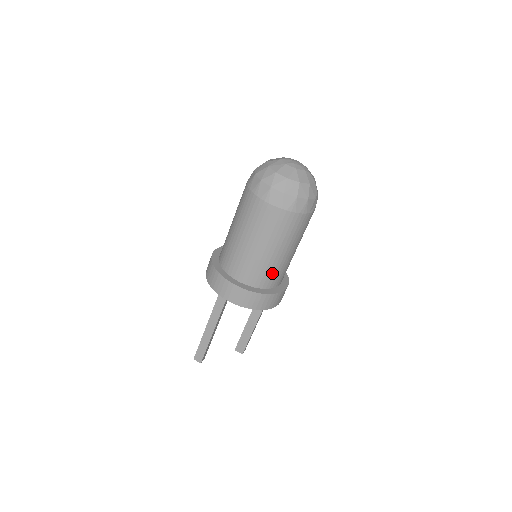
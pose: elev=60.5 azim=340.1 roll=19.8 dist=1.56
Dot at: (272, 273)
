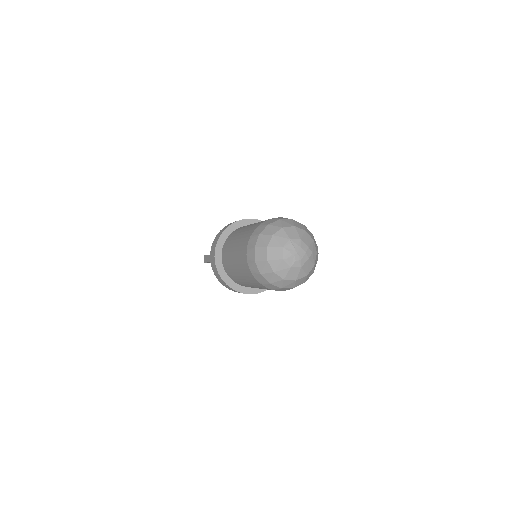
Dot at: occluded
